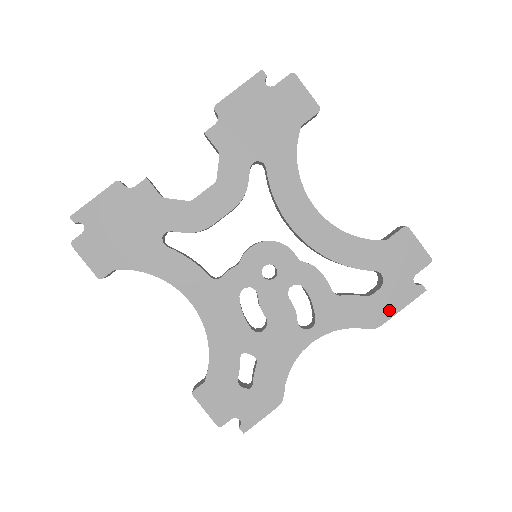
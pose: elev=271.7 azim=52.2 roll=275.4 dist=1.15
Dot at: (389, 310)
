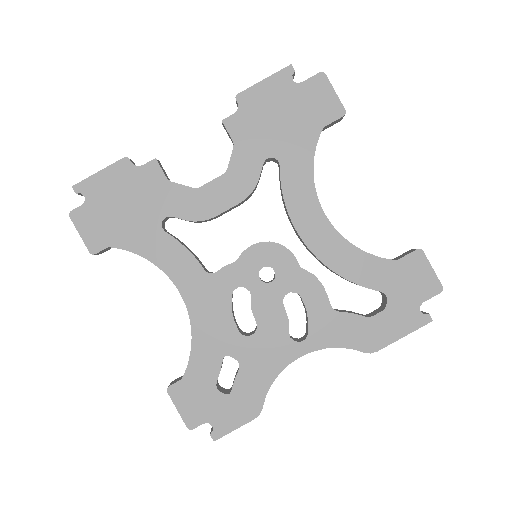
Dot at: (389, 335)
